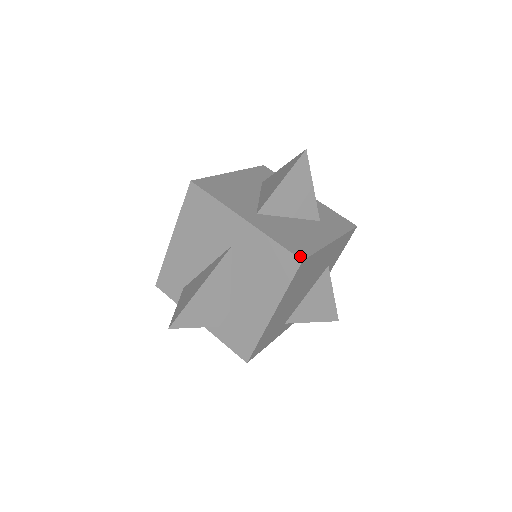
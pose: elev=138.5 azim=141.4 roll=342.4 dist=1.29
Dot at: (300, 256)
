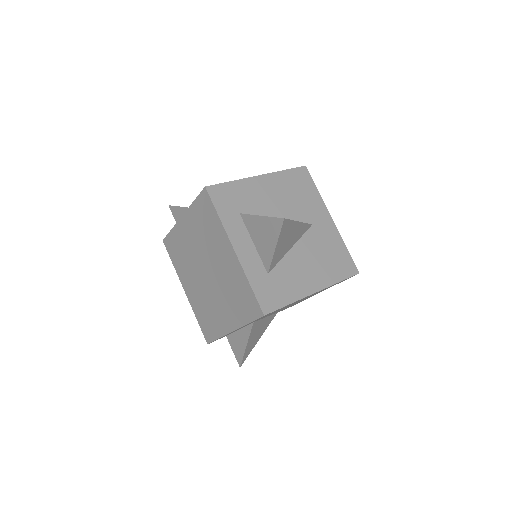
Dot at: (355, 270)
